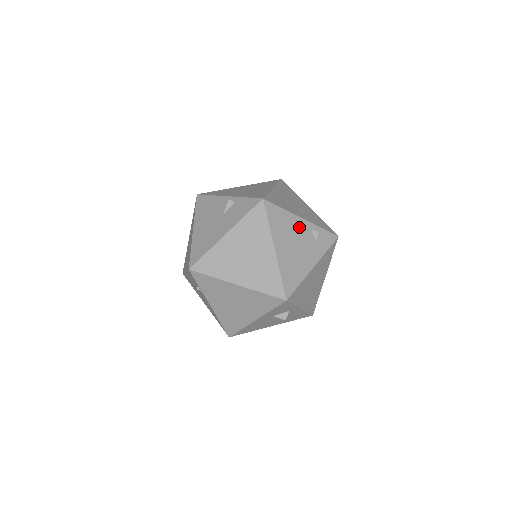
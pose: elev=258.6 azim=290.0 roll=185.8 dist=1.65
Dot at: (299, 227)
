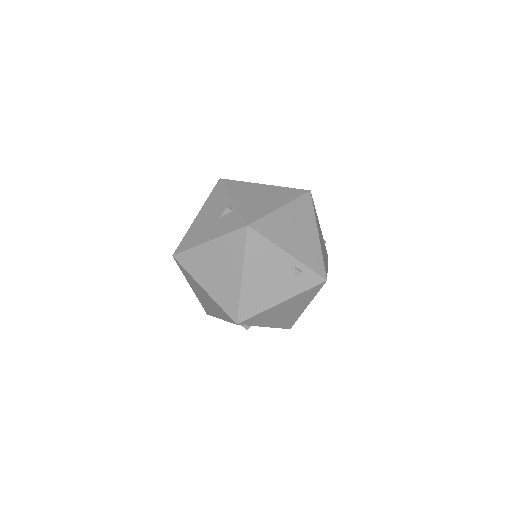
Dot at: (280, 261)
